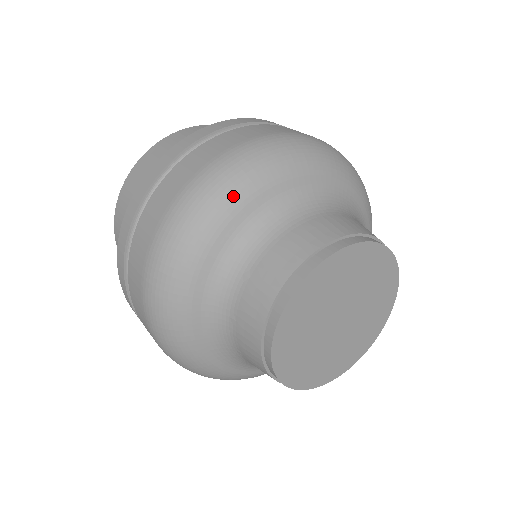
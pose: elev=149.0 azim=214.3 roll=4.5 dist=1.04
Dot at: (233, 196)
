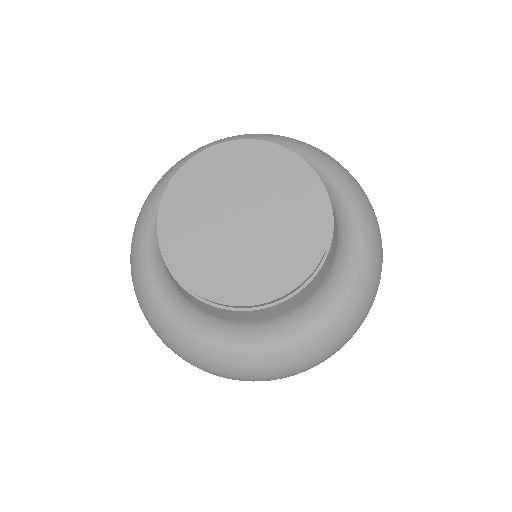
Dot at: (288, 141)
